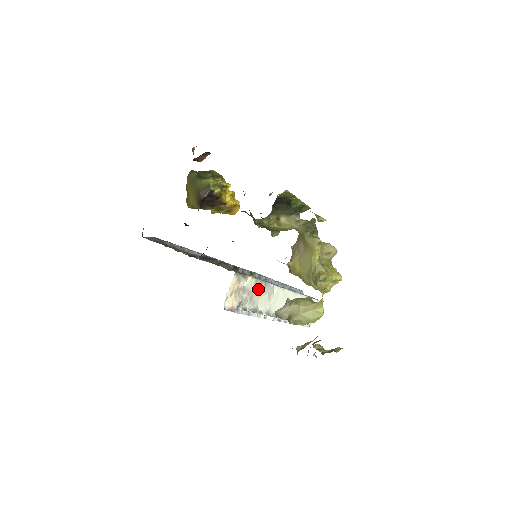
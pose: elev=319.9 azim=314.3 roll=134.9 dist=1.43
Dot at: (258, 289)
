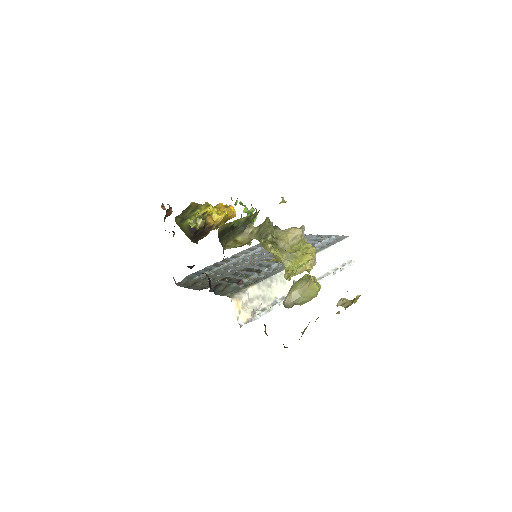
Dot at: (266, 288)
